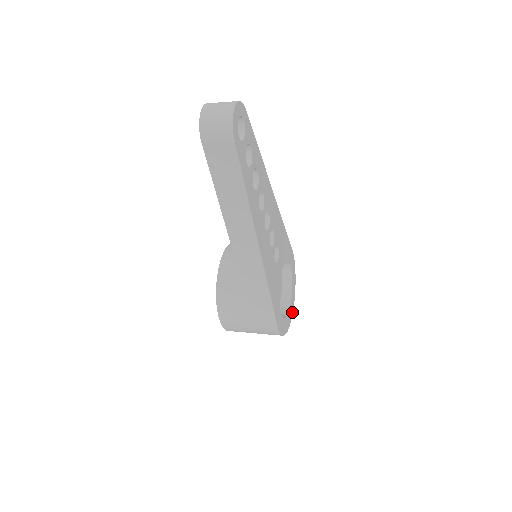
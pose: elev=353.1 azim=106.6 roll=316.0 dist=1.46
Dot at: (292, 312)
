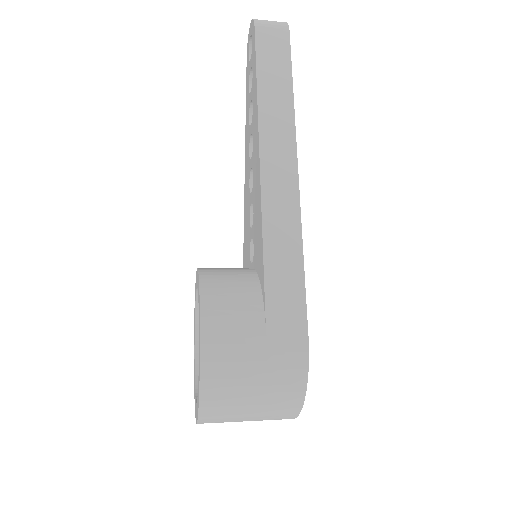
Dot at: occluded
